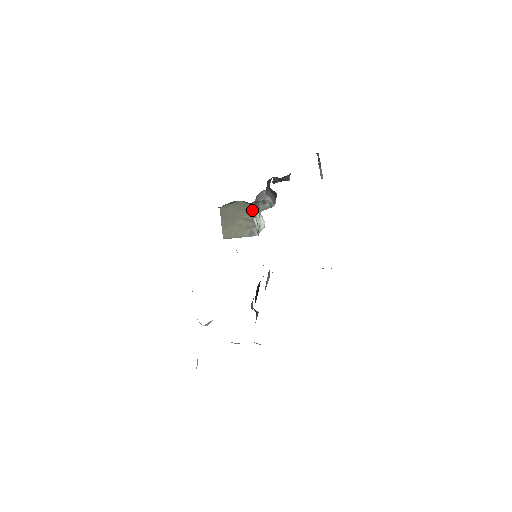
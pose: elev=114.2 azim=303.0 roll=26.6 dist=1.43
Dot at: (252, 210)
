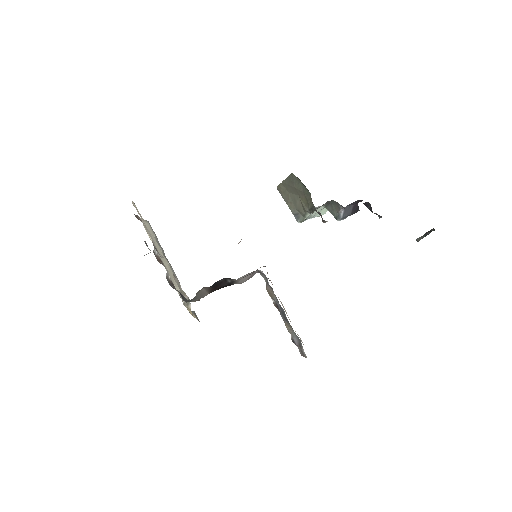
Dot at: (312, 208)
